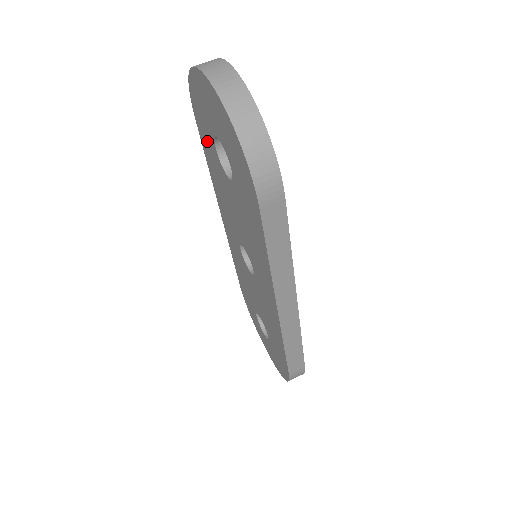
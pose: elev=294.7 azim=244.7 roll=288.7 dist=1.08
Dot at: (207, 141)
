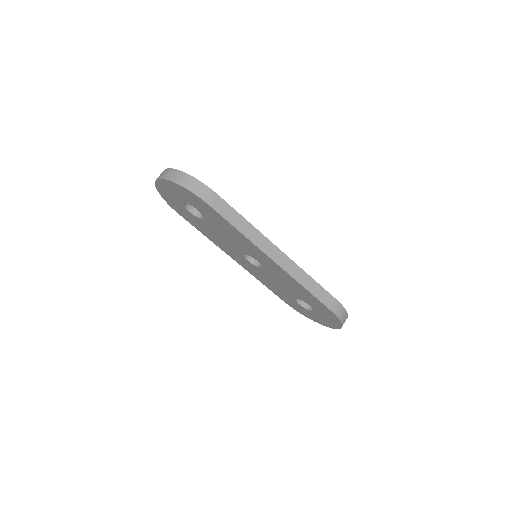
Dot at: (189, 217)
